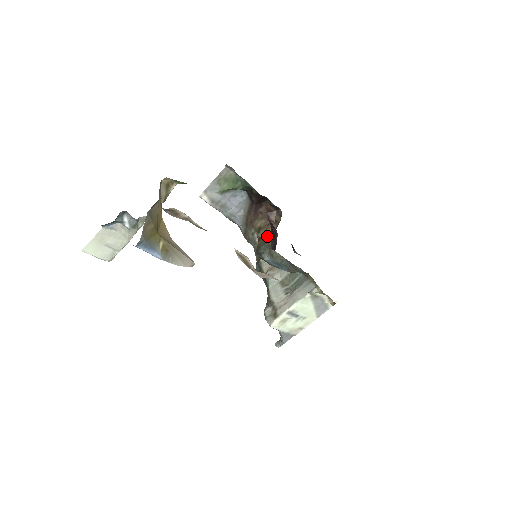
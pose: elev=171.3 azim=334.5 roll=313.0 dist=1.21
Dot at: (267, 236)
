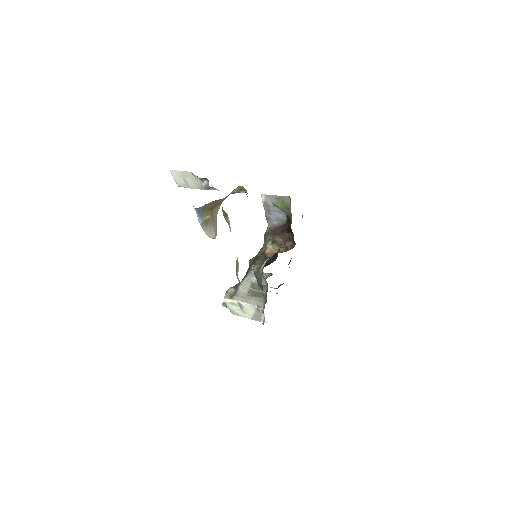
Dot at: (267, 258)
